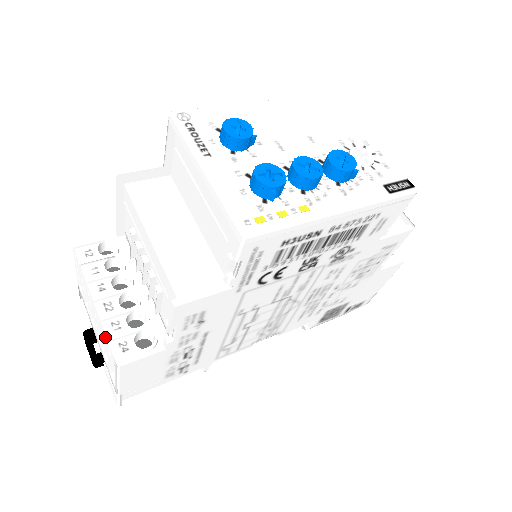
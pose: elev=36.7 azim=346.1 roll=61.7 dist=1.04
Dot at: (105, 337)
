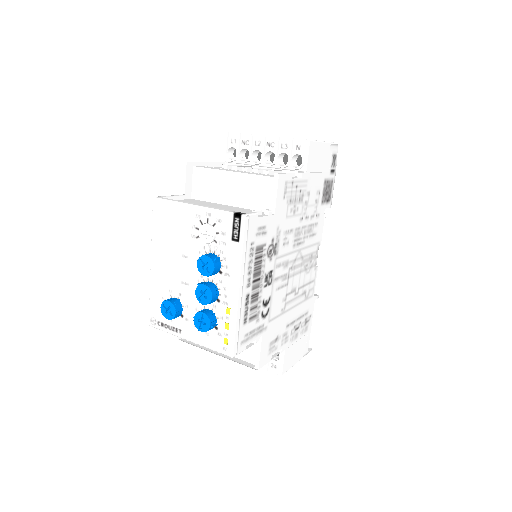
Dot at: occluded
